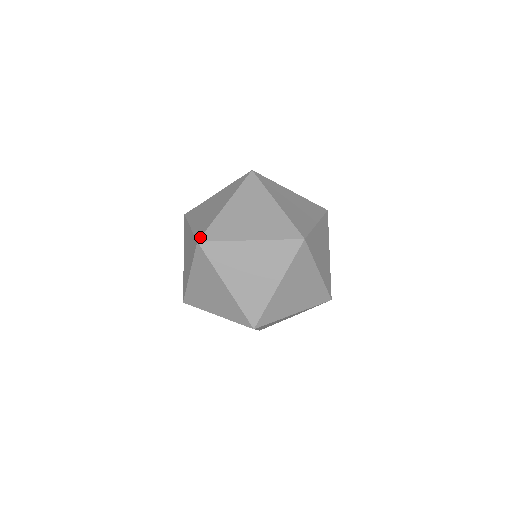
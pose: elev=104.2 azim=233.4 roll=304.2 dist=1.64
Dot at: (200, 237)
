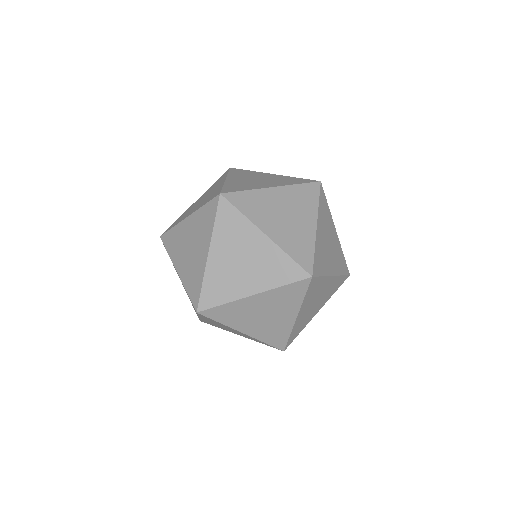
Dot at: (164, 232)
